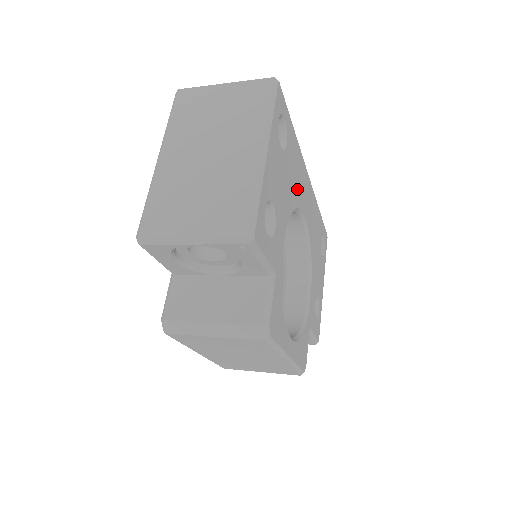
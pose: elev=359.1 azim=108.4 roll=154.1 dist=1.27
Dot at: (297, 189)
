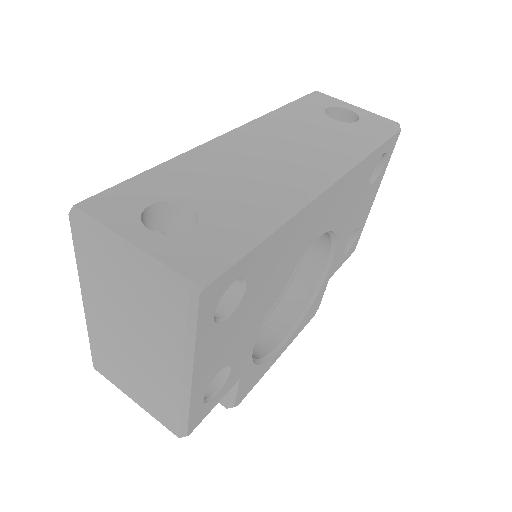
Dot at: (287, 261)
